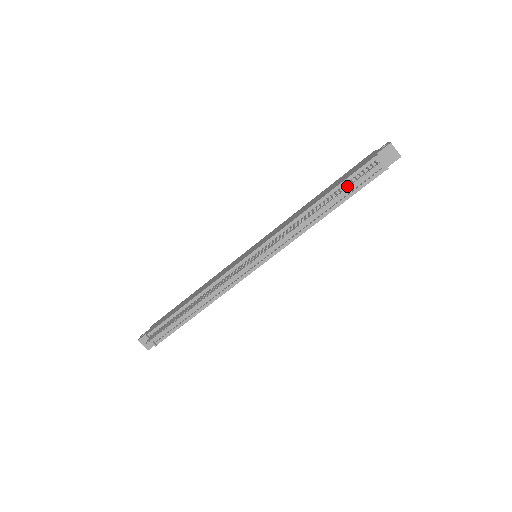
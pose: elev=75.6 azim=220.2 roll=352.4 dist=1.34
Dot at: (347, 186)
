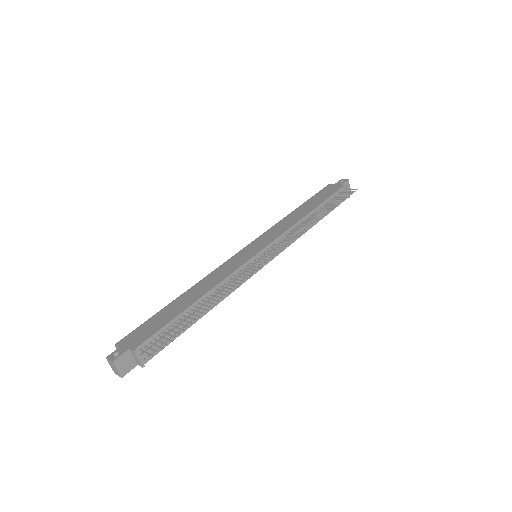
Dot at: occluded
